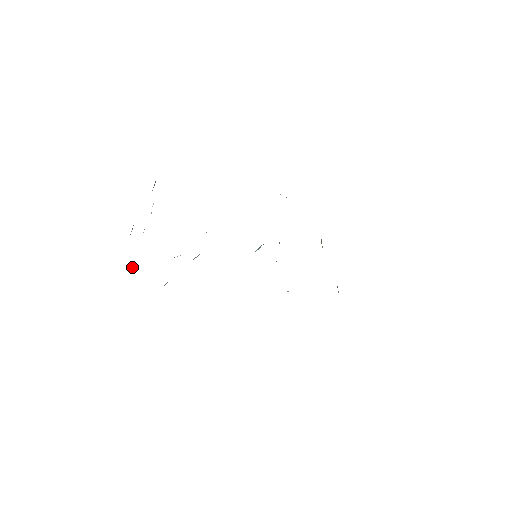
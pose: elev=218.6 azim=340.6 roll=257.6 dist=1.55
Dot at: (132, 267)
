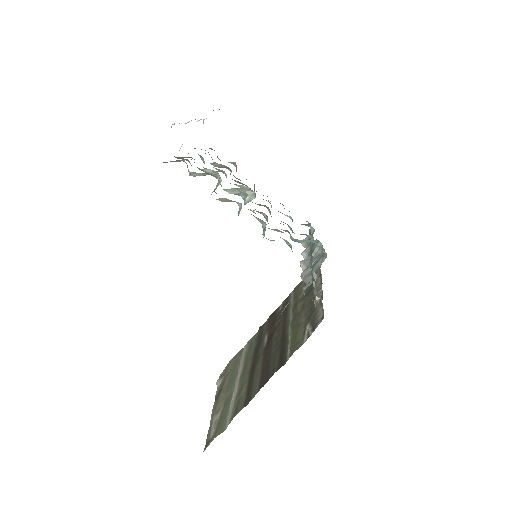
Dot at: (173, 124)
